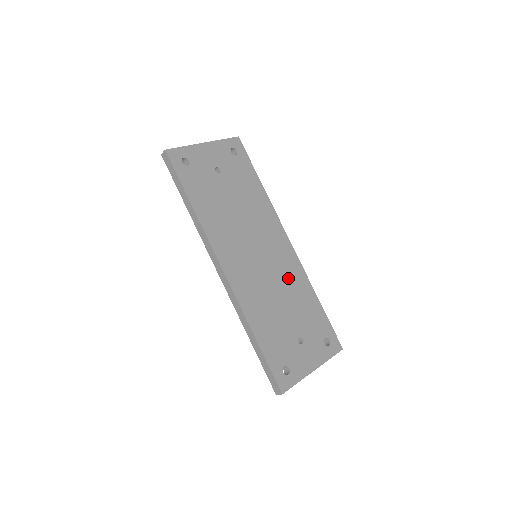
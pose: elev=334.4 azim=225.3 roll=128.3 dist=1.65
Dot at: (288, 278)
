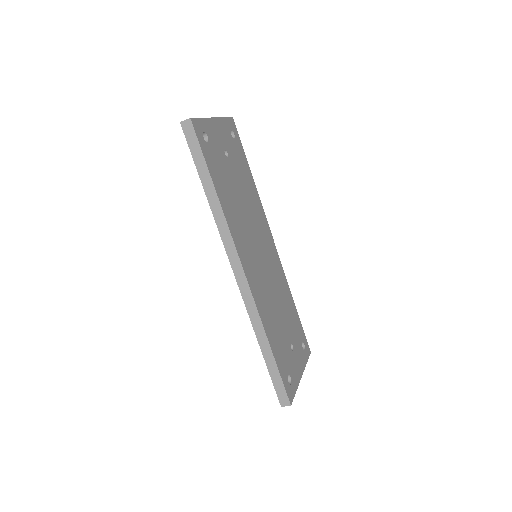
Dot at: (278, 281)
